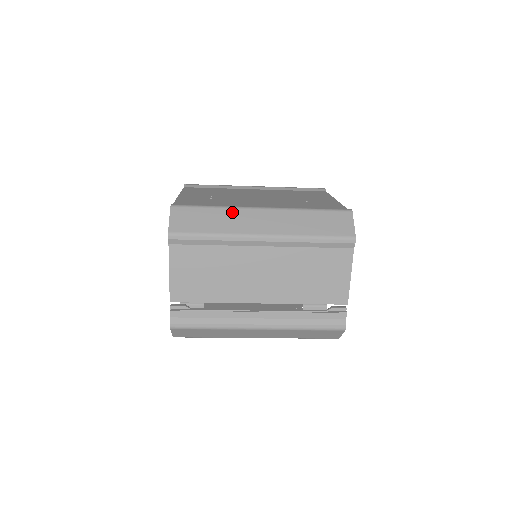
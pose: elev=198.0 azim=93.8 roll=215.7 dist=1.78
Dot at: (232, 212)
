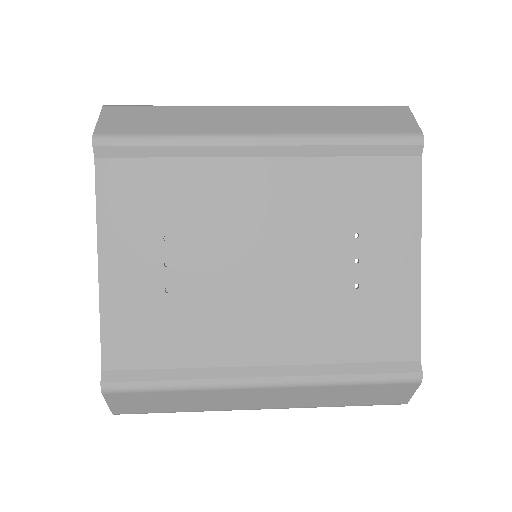
Dot at: (211, 394)
